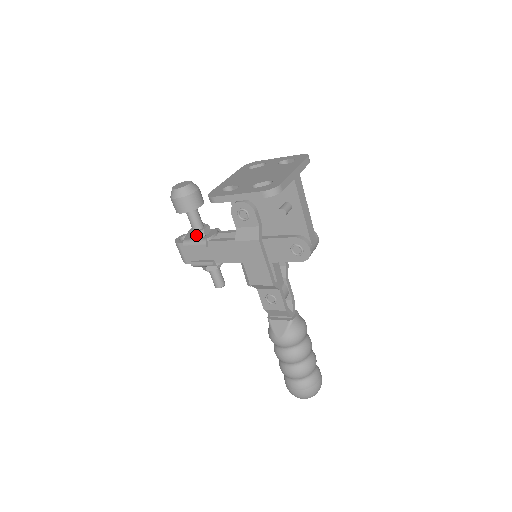
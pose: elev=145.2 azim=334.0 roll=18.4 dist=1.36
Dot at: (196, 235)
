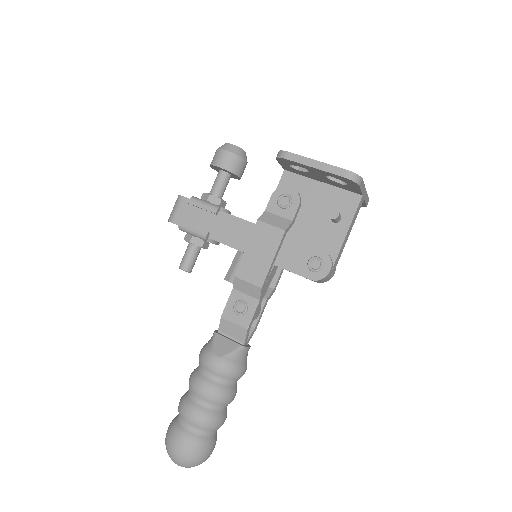
Dot at: (212, 198)
